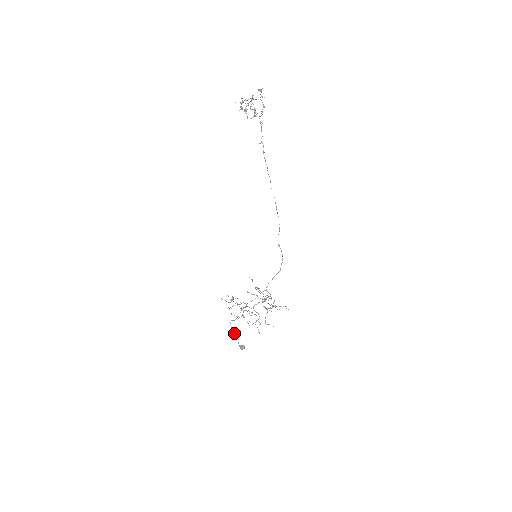
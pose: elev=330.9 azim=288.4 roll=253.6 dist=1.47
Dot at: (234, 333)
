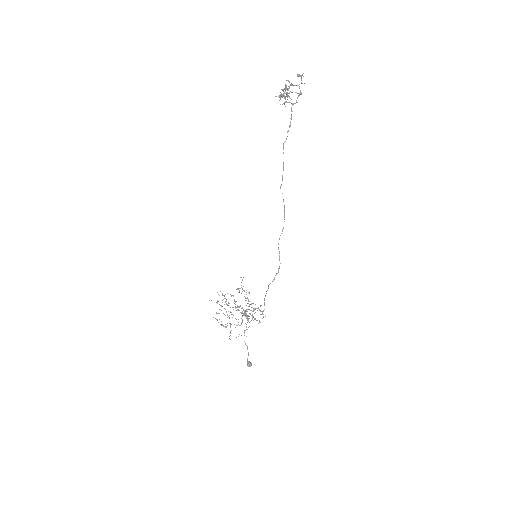
Dot at: occluded
